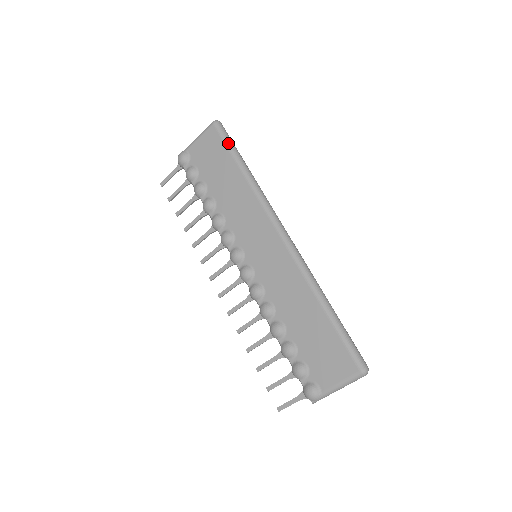
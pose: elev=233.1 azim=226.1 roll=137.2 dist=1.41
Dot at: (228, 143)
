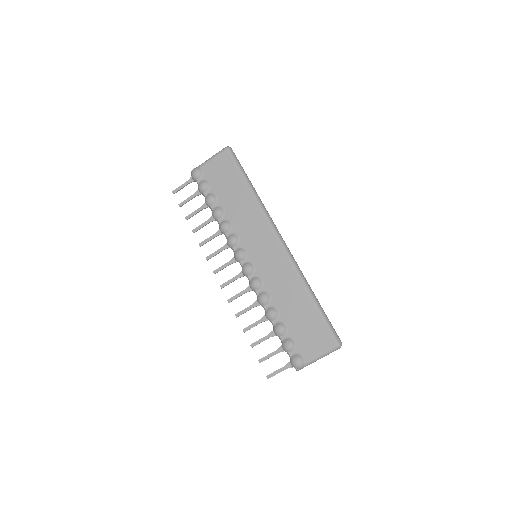
Dot at: (238, 166)
